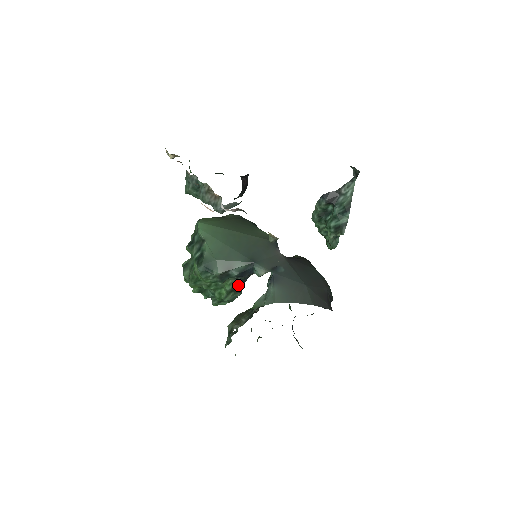
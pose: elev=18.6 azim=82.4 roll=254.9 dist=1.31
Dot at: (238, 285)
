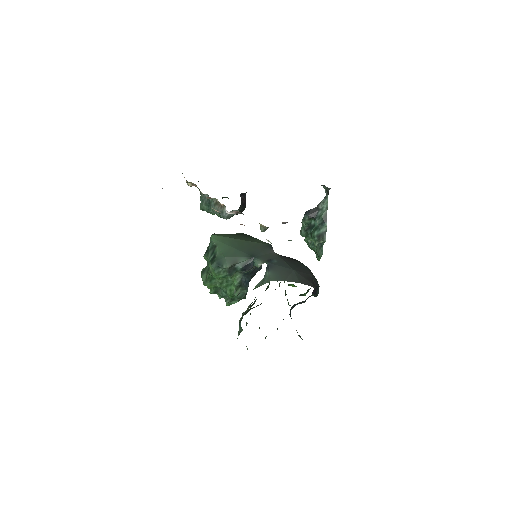
Dot at: (244, 280)
